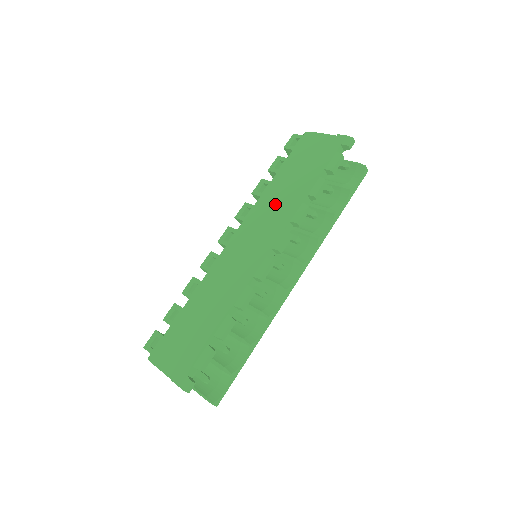
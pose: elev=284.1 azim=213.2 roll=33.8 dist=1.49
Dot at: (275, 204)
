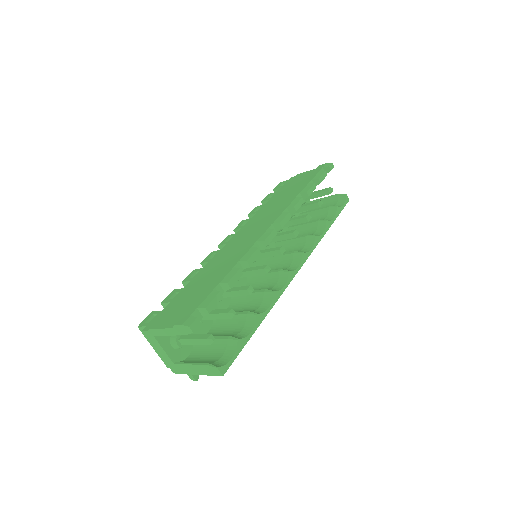
Dot at: (271, 209)
